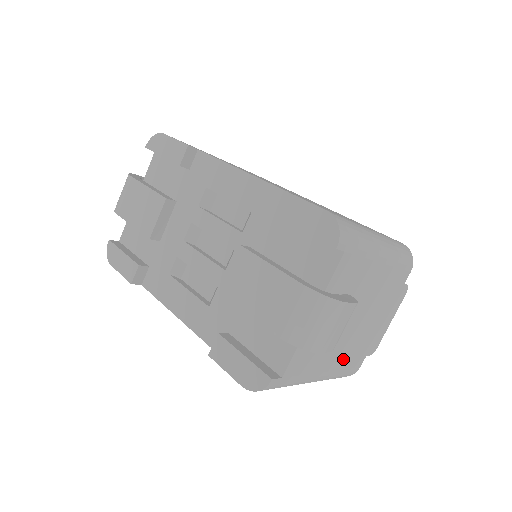
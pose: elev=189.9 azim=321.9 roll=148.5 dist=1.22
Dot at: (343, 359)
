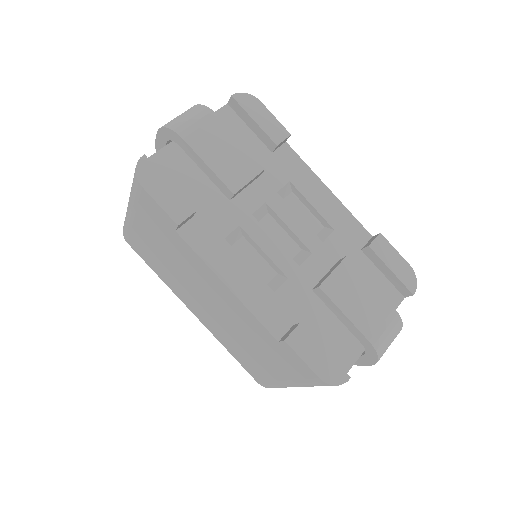
Dot at: occluded
